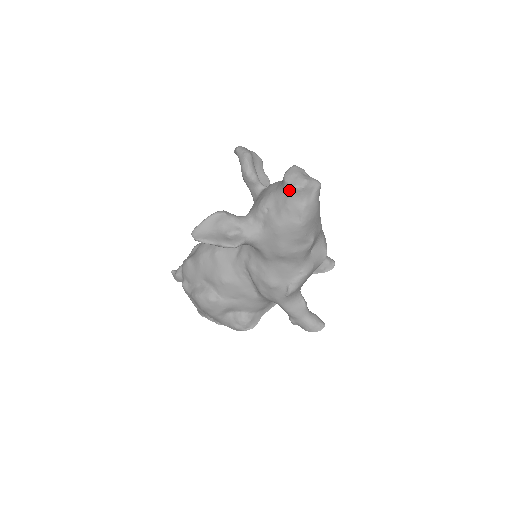
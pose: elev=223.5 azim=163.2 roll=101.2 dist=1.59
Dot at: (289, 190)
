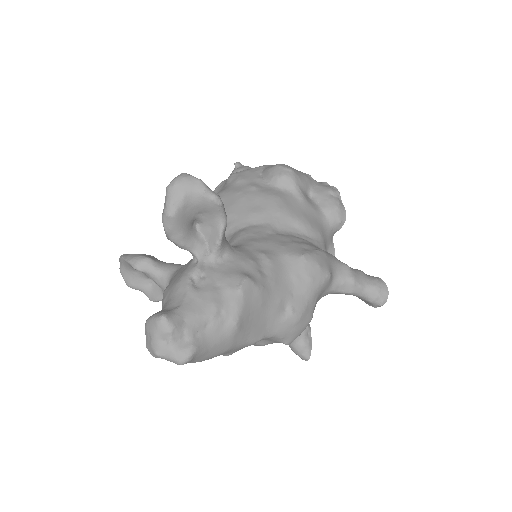
Dot at: occluded
